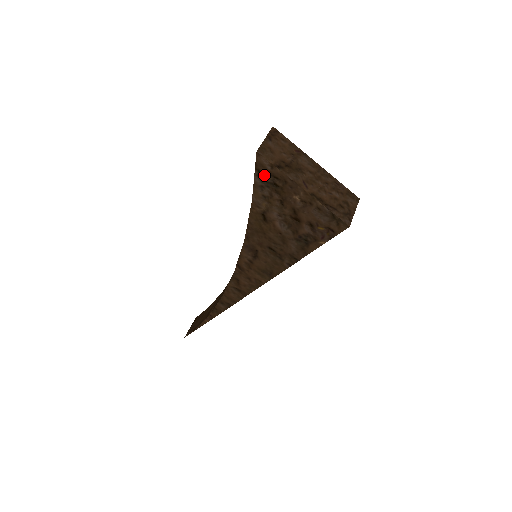
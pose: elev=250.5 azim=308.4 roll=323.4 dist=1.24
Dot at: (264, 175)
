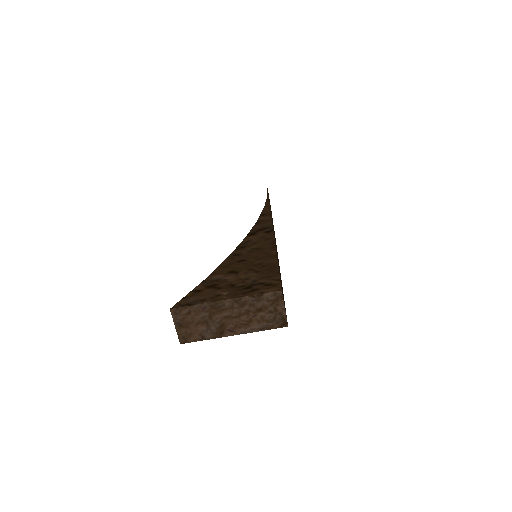
Dot at: occluded
